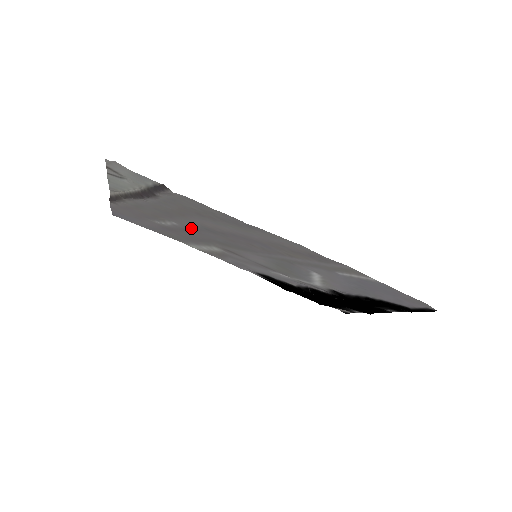
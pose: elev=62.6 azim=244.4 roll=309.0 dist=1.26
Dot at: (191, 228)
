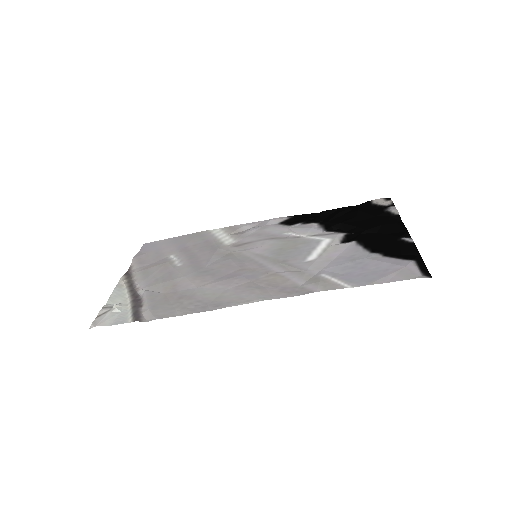
Dot at: (192, 265)
